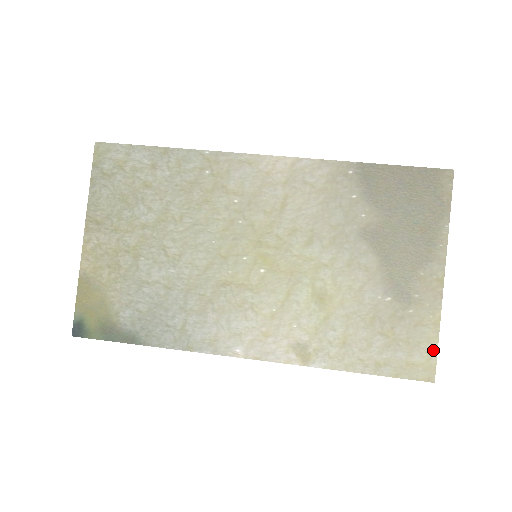
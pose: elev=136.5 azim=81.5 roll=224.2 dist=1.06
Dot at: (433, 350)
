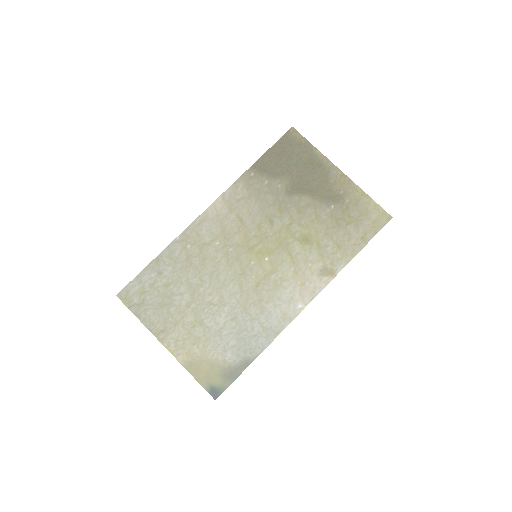
Dot at: (375, 205)
